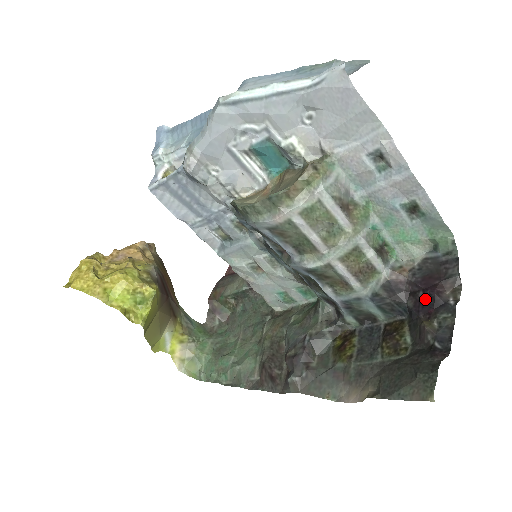
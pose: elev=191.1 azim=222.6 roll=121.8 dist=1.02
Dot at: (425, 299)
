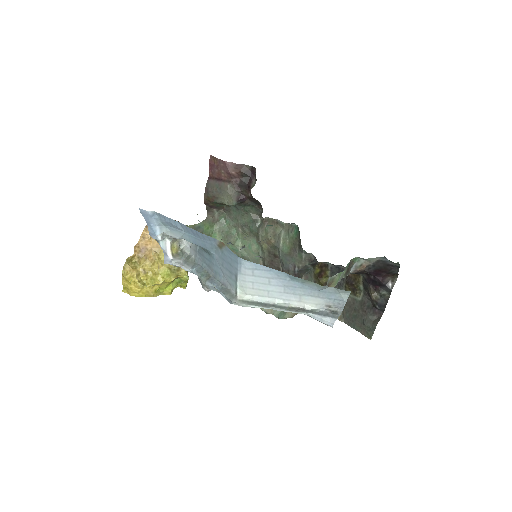
Dot at: (374, 281)
